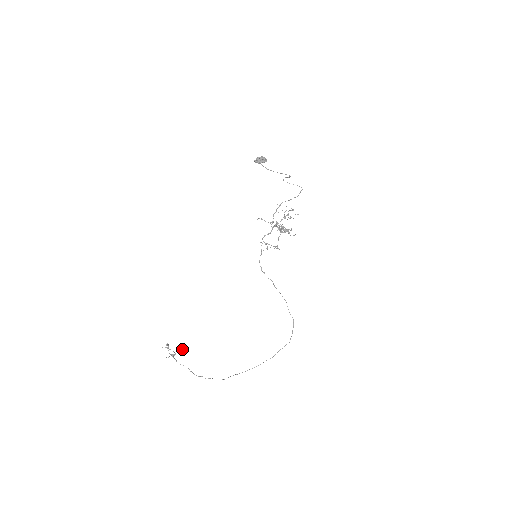
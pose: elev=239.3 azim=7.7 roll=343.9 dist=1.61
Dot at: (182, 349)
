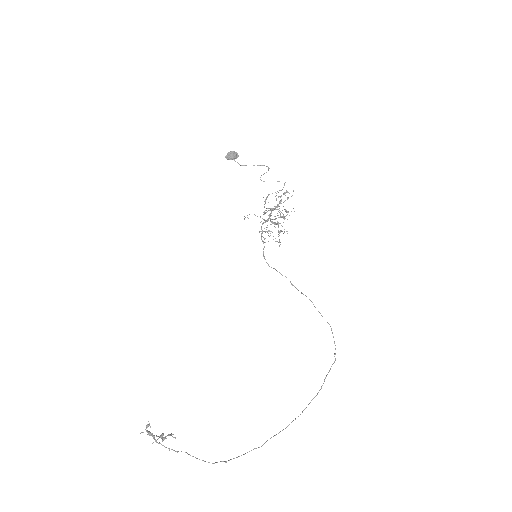
Dot at: (171, 433)
